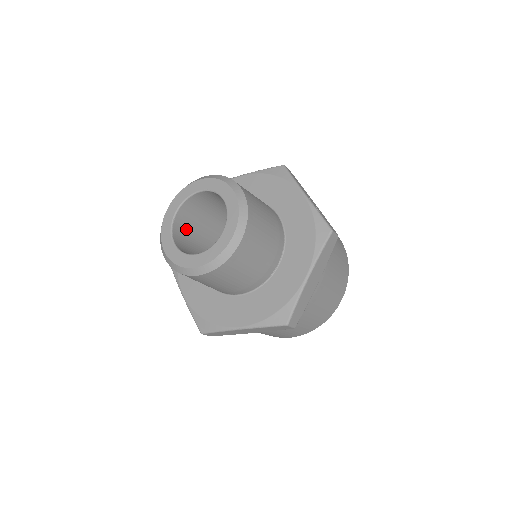
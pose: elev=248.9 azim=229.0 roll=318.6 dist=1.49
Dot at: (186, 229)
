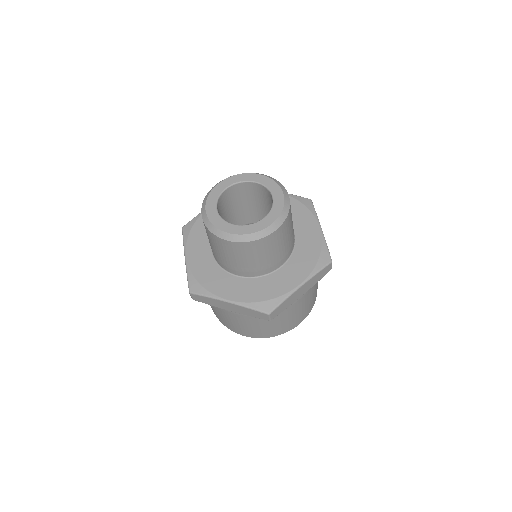
Dot at: occluded
